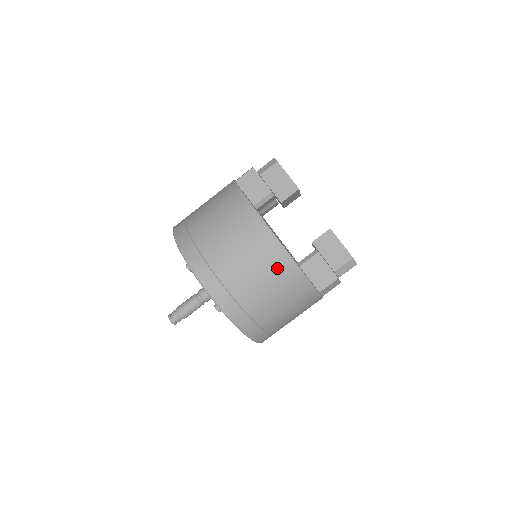
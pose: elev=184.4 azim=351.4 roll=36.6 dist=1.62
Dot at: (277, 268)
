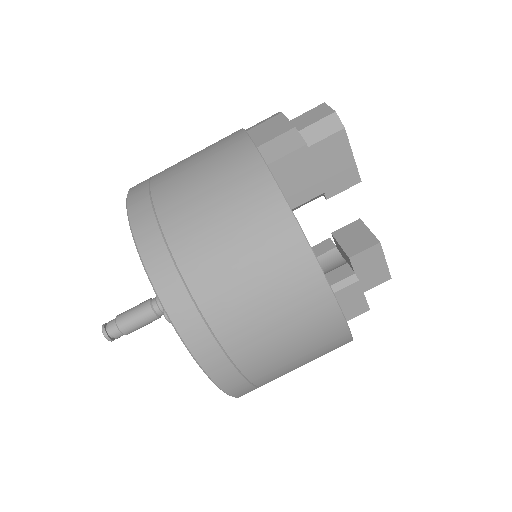
Dot at: (327, 349)
